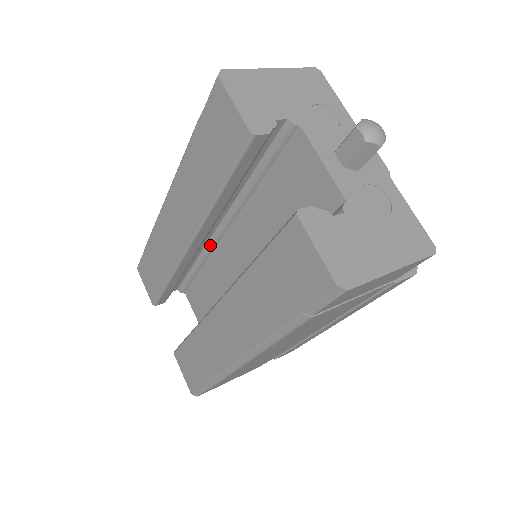
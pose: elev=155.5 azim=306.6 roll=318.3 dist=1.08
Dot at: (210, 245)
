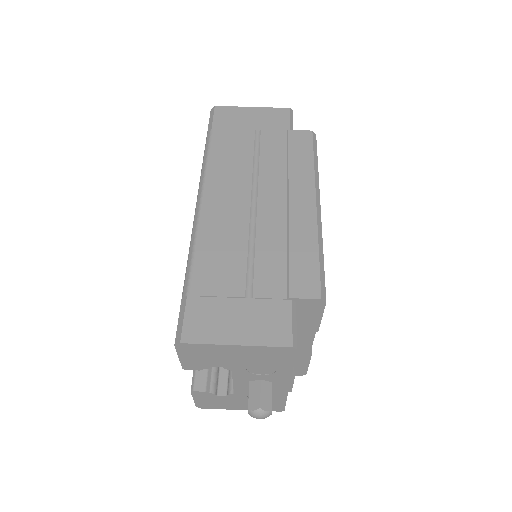
Dot at: occluded
